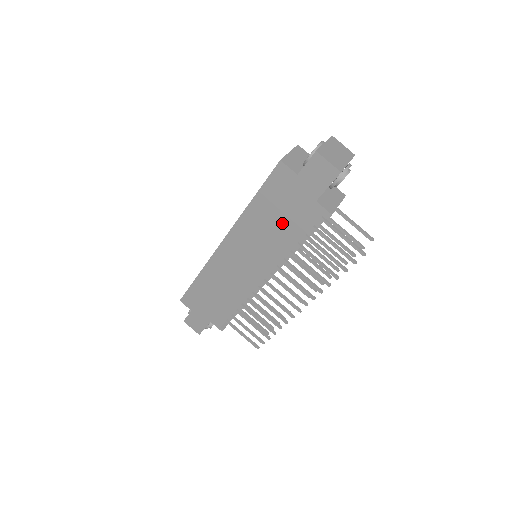
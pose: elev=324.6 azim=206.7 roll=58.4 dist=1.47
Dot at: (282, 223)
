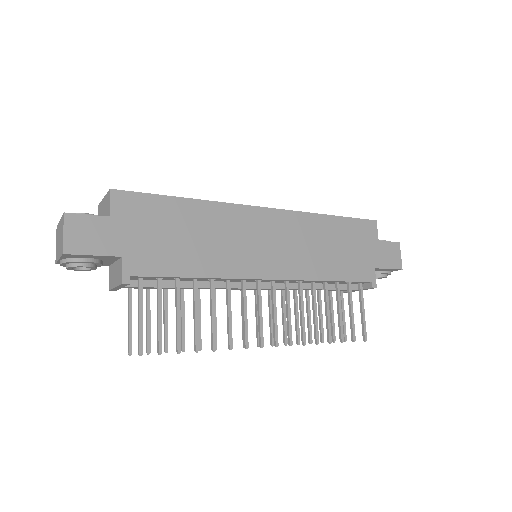
Dot at: (339, 255)
